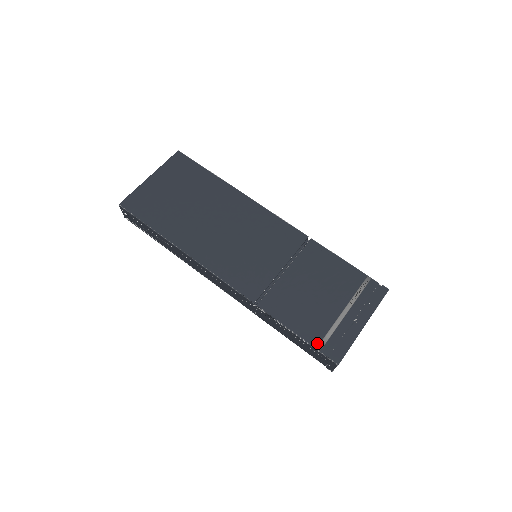
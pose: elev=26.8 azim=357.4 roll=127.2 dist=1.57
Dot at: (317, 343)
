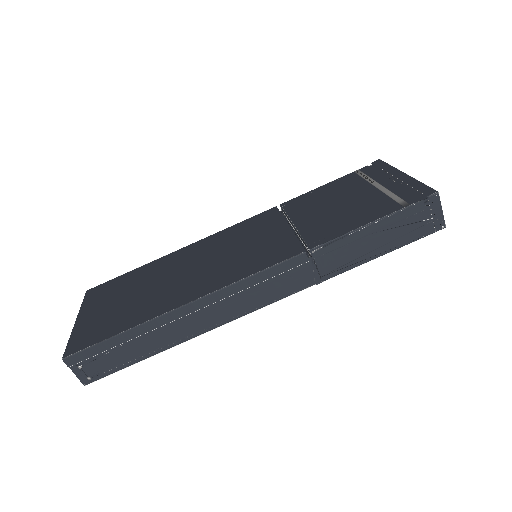
Dot at: (398, 206)
